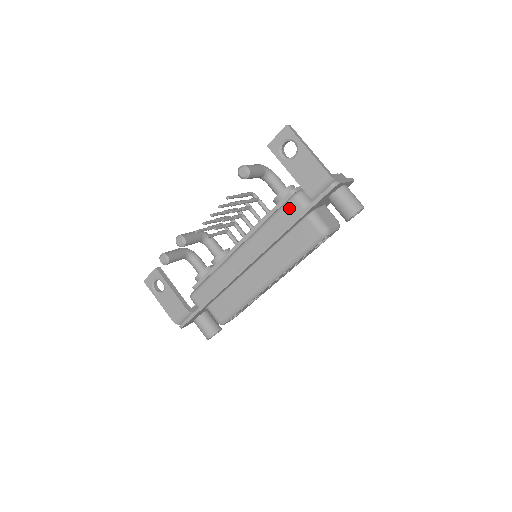
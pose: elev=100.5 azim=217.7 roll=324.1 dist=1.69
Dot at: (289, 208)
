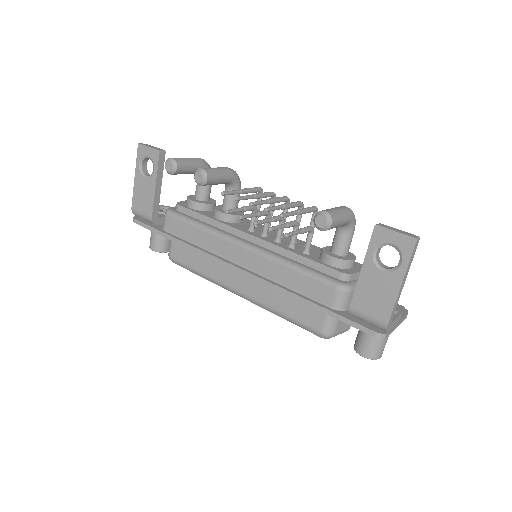
Dot at: (323, 288)
